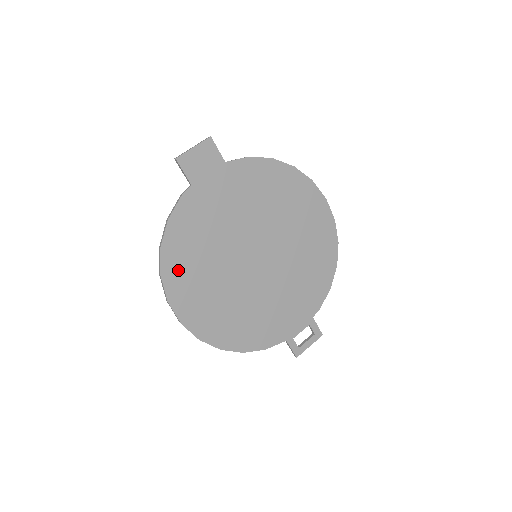
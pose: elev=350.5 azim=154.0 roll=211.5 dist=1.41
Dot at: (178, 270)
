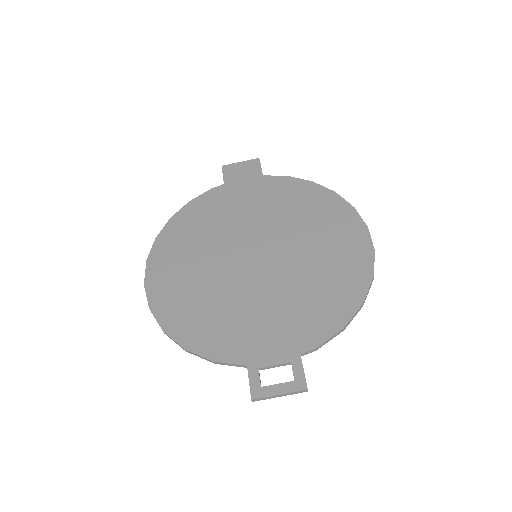
Dot at: (173, 239)
